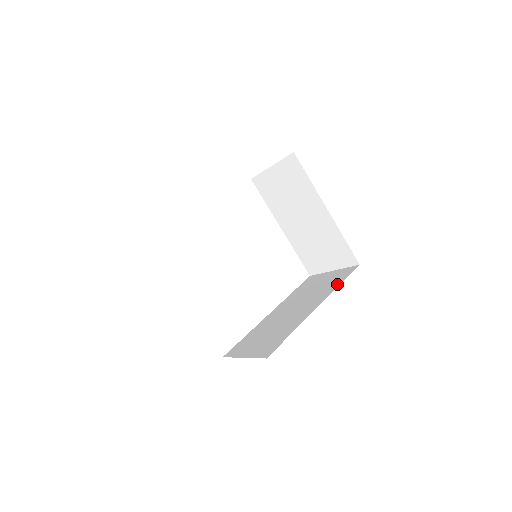
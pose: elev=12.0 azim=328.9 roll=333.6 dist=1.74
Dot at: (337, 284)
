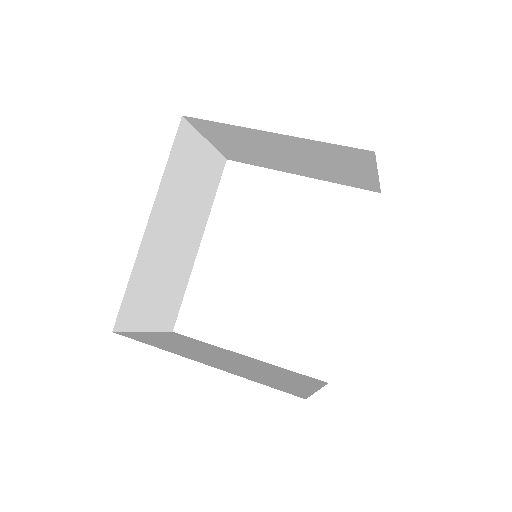
Dot at: occluded
